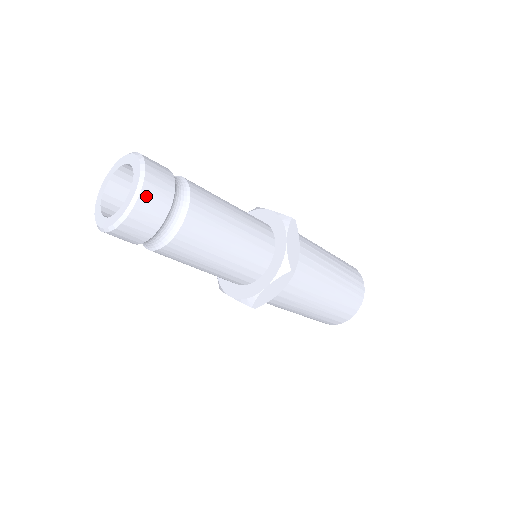
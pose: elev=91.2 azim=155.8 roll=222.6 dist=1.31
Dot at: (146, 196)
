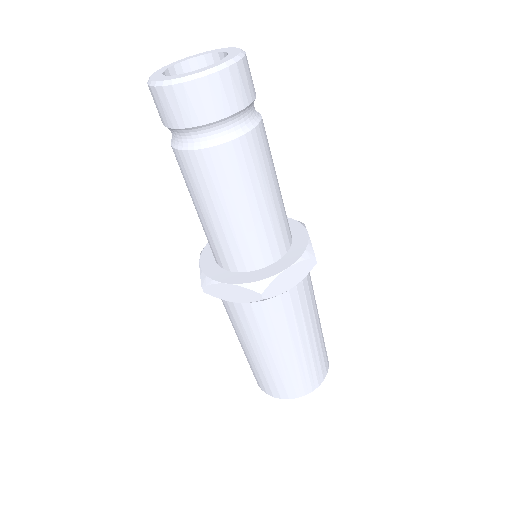
Dot at: (205, 86)
